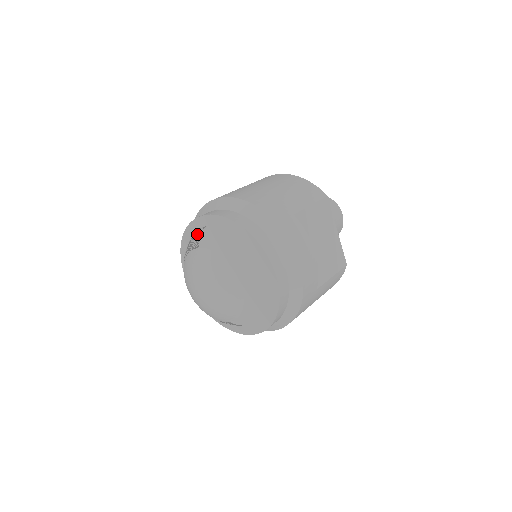
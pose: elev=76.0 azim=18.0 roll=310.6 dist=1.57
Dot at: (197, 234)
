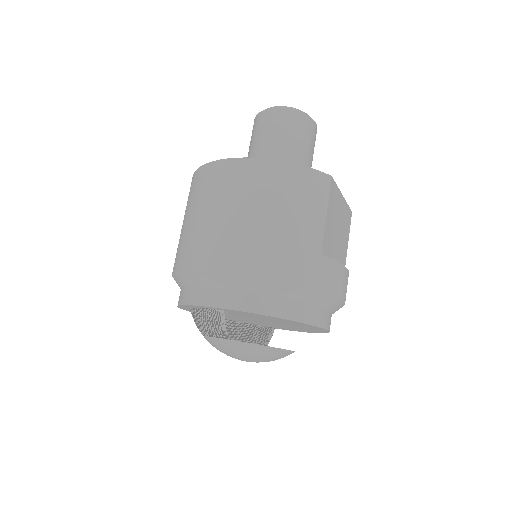
Dot at: (213, 320)
